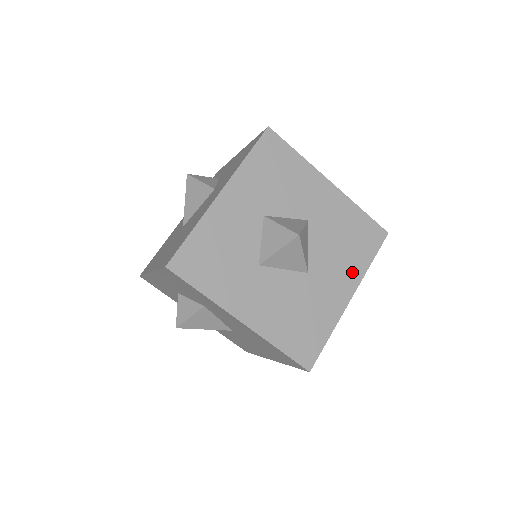
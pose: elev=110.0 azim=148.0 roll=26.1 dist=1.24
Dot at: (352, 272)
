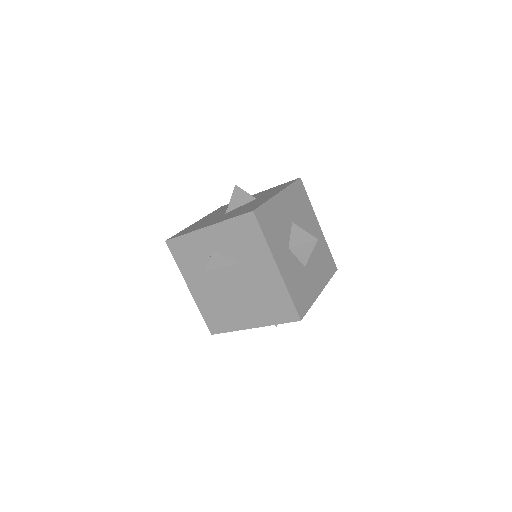
Dot at: (311, 215)
